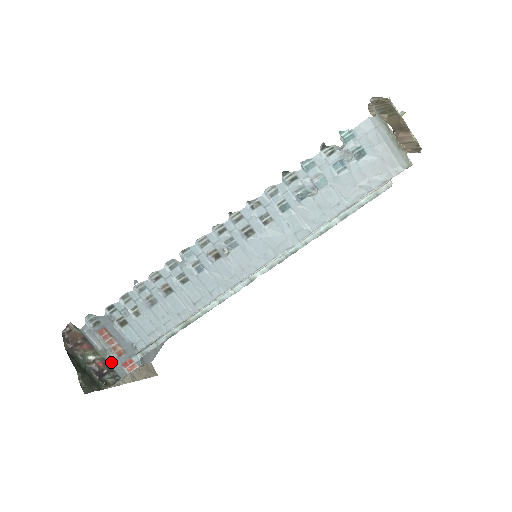
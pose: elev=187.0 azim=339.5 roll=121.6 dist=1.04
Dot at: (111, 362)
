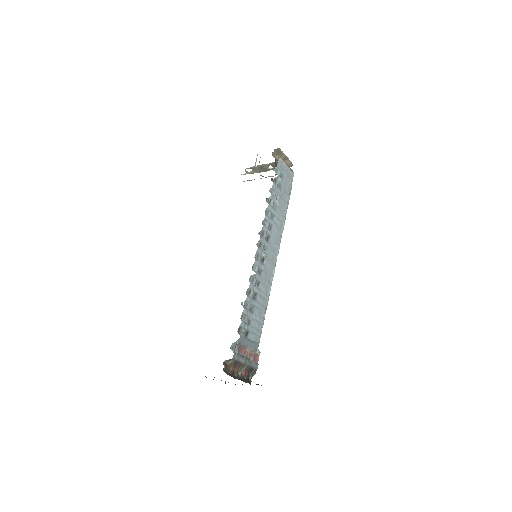
Dot at: (251, 364)
